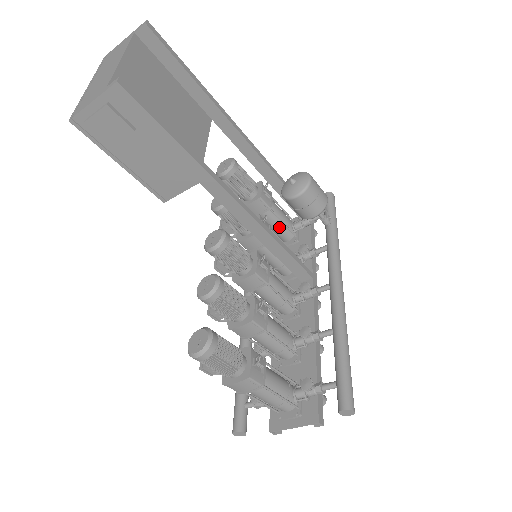
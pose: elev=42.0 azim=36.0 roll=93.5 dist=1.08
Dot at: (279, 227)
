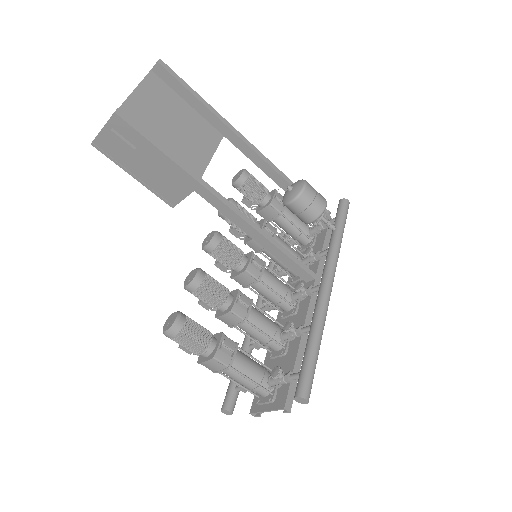
Dot at: (294, 231)
